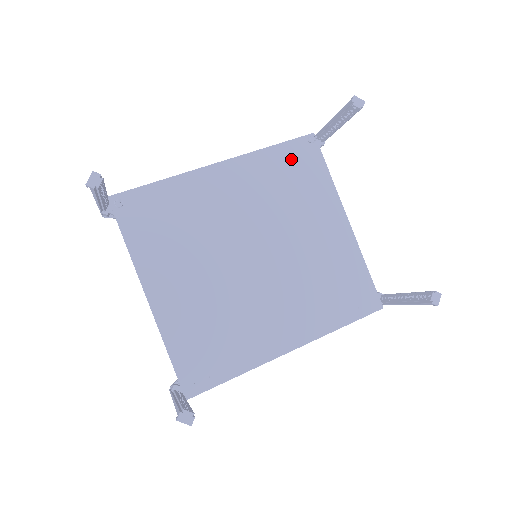
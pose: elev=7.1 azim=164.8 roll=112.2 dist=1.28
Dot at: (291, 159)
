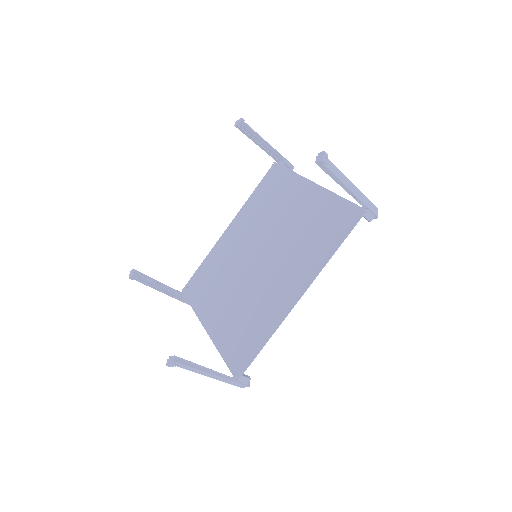
Dot at: (266, 187)
